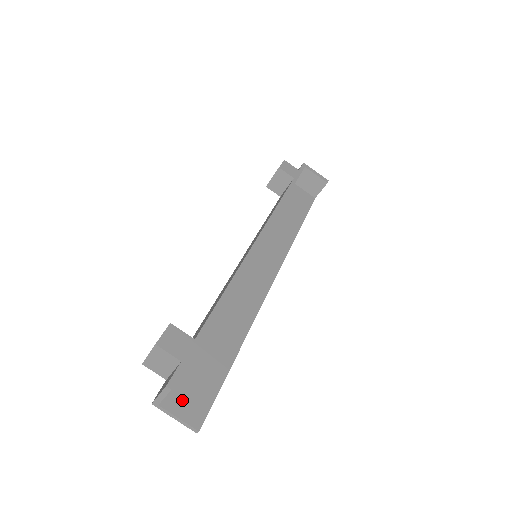
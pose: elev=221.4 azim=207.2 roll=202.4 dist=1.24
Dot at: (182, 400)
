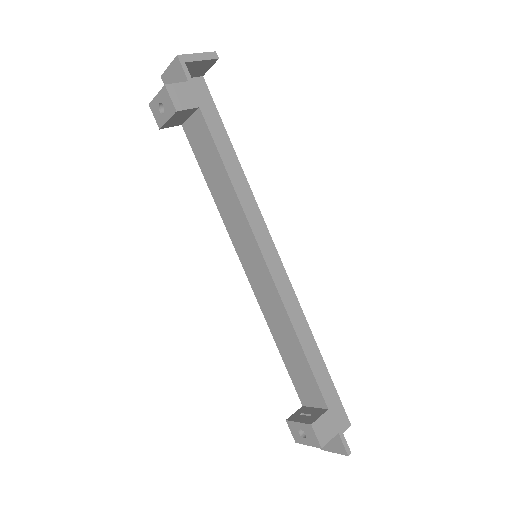
Dot at: occluded
